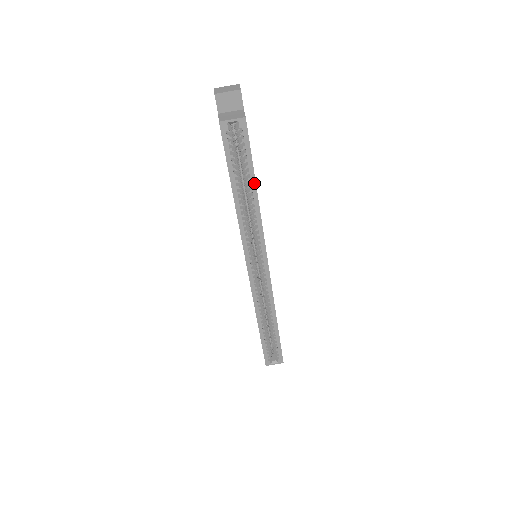
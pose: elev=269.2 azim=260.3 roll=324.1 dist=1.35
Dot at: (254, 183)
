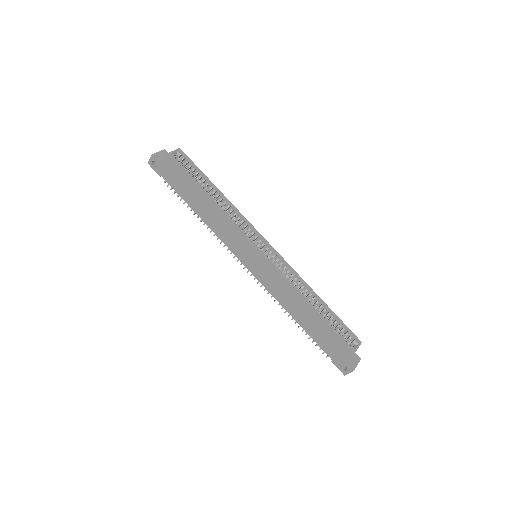
Dot at: (213, 185)
